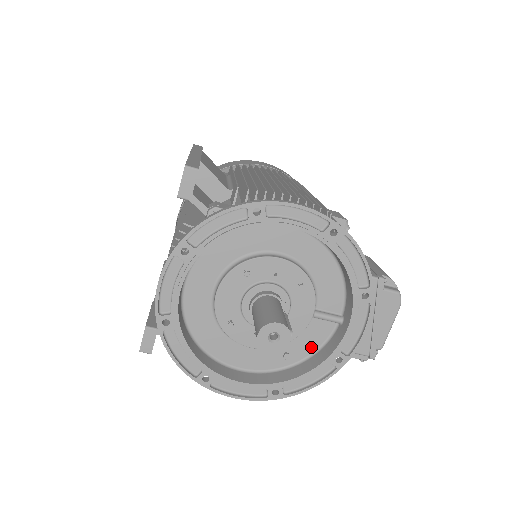
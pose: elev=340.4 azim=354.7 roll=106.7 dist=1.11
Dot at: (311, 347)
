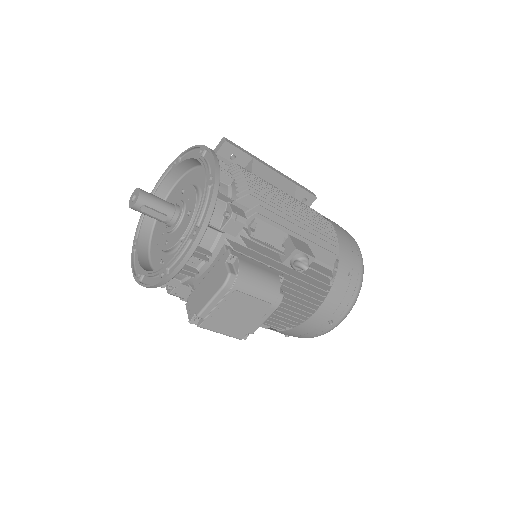
Dot at: occluded
